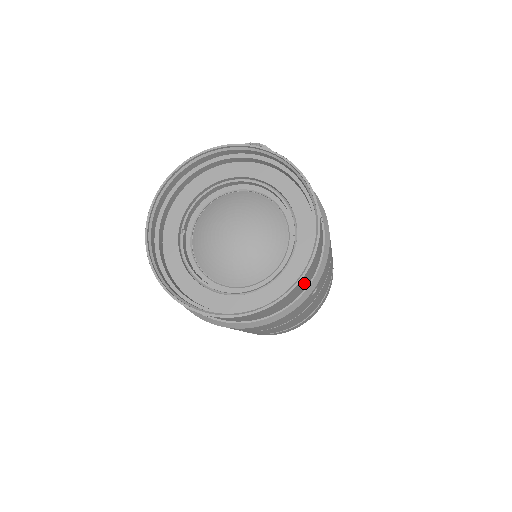
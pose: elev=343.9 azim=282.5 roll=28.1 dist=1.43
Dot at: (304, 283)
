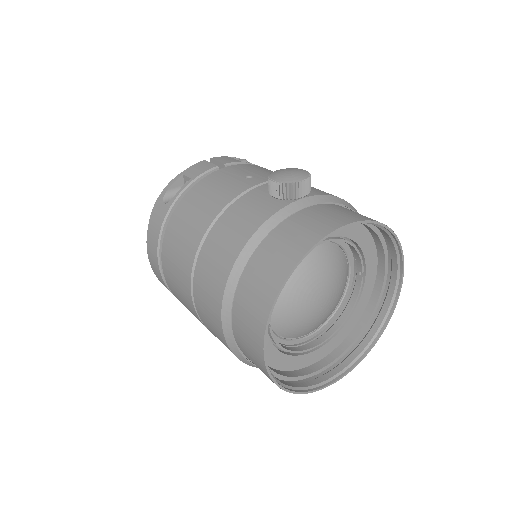
Dot at: occluded
